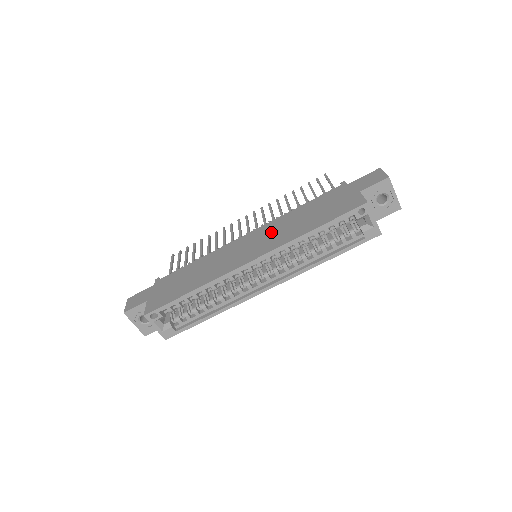
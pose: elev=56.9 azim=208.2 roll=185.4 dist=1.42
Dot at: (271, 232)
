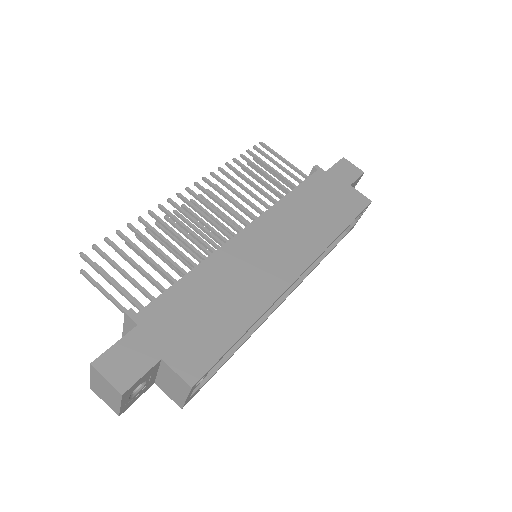
Dot at: (288, 228)
